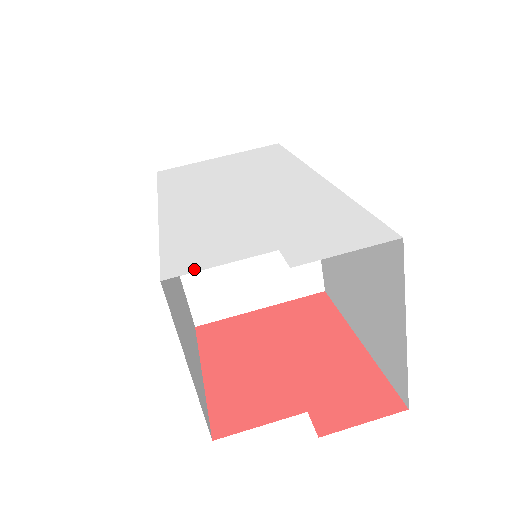
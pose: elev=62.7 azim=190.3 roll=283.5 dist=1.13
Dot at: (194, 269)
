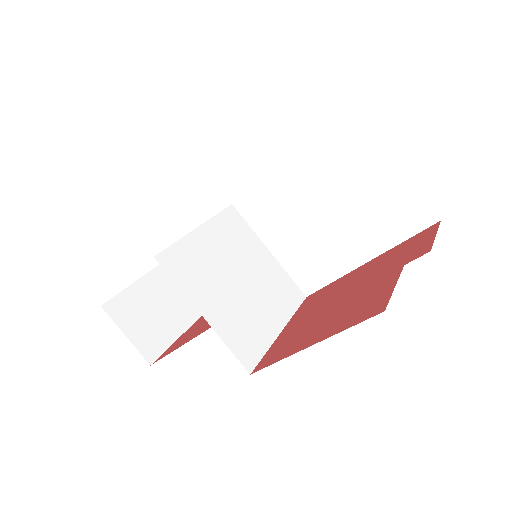
Dot at: occluded
